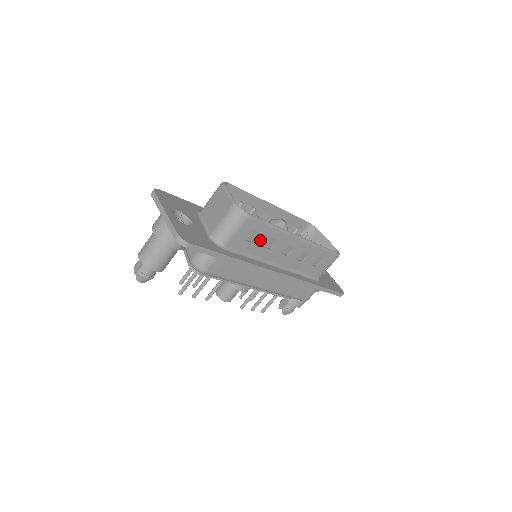
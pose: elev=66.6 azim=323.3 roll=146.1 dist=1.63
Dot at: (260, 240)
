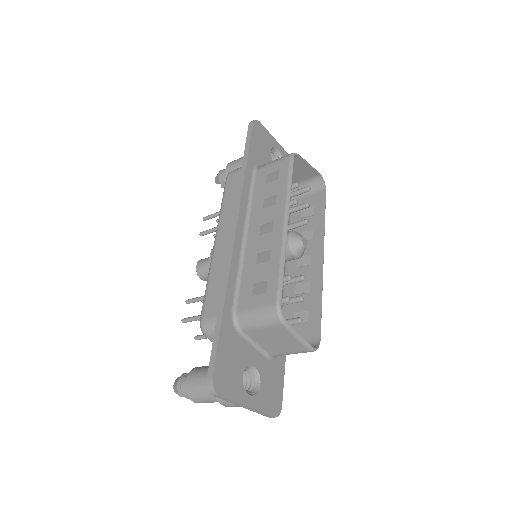
Dot at: (302, 308)
